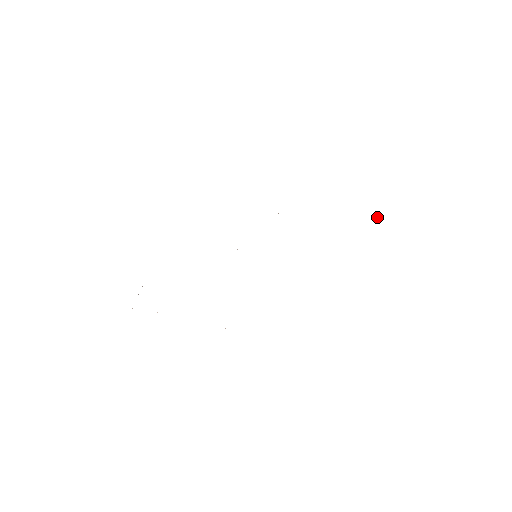
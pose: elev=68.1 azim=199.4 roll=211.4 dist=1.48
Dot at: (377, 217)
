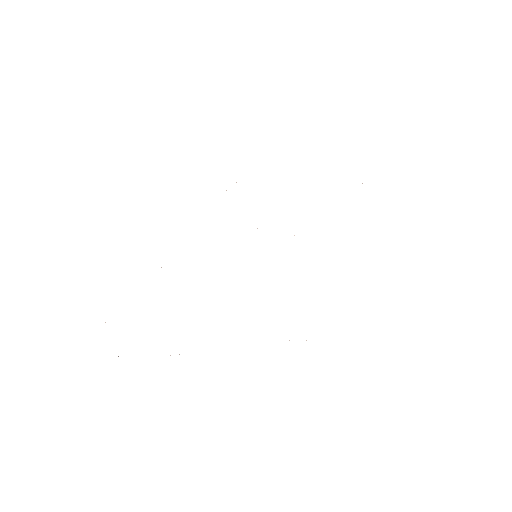
Dot at: occluded
